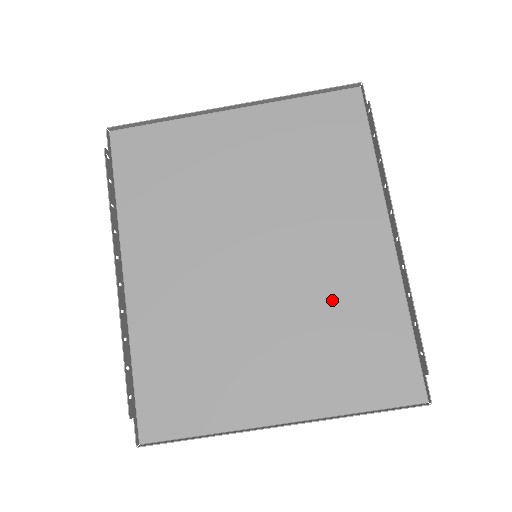
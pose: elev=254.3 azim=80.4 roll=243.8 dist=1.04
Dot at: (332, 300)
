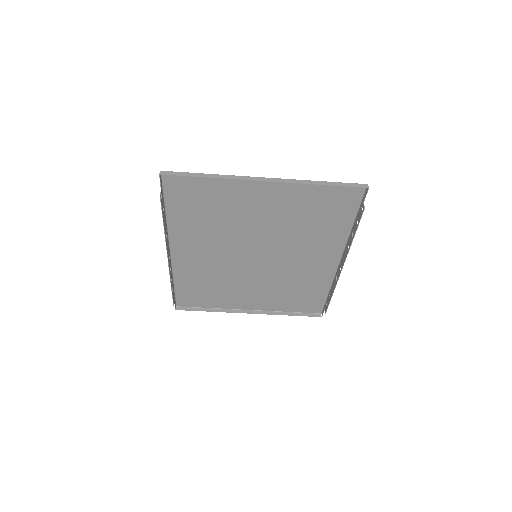
Dot at: (293, 278)
